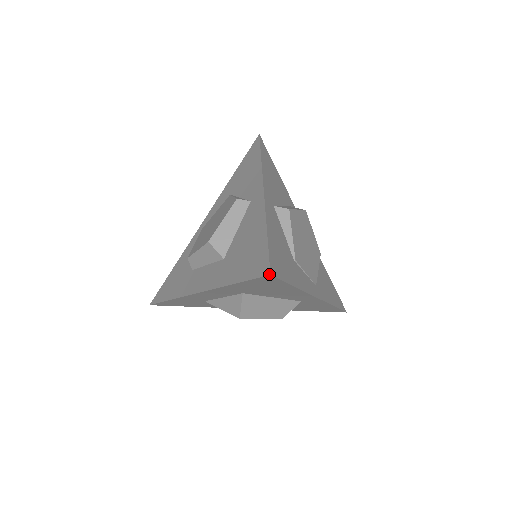
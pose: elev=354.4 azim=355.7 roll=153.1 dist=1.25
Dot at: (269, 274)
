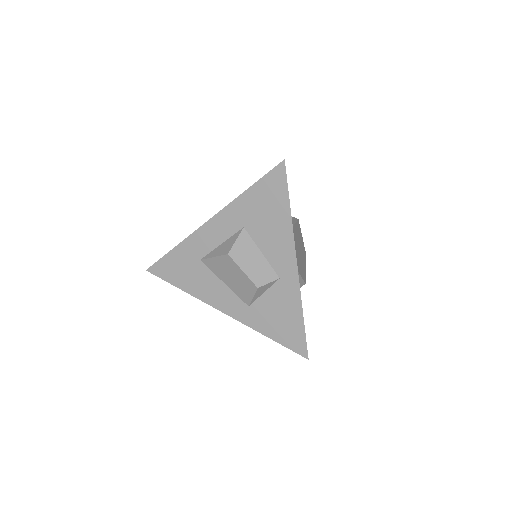
Dot at: (284, 160)
